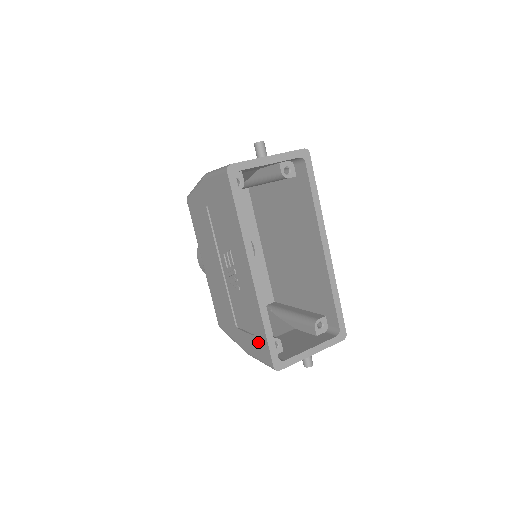
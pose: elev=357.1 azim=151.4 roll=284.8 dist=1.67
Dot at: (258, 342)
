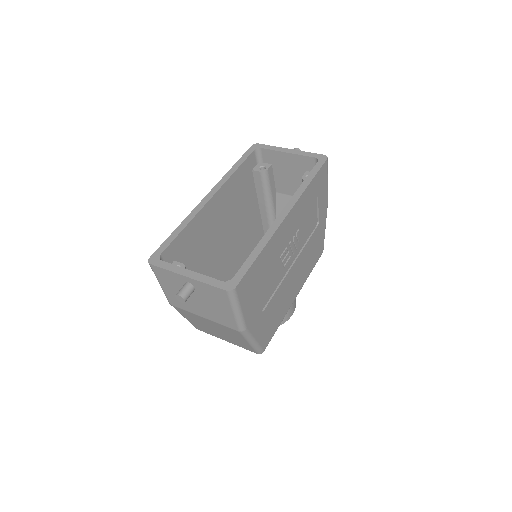
Dot at: occluded
